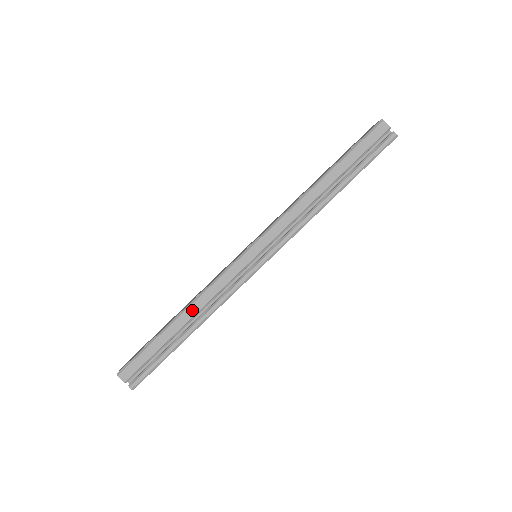
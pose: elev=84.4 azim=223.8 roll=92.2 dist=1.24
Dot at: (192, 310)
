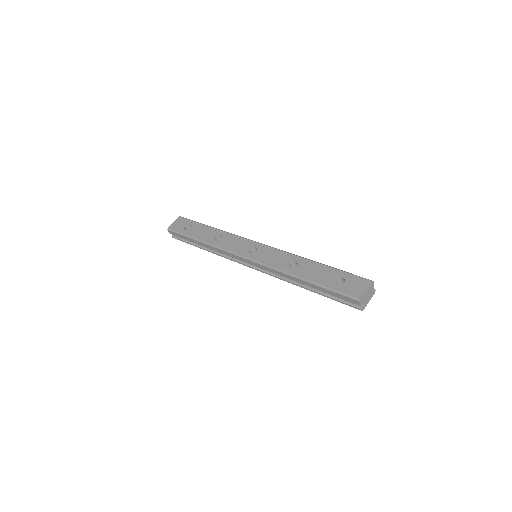
Dot at: (209, 247)
